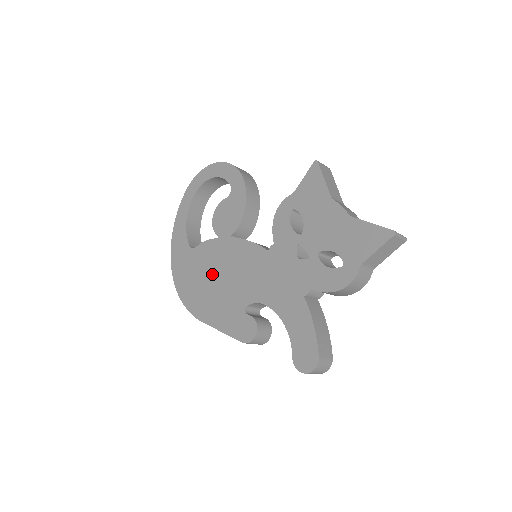
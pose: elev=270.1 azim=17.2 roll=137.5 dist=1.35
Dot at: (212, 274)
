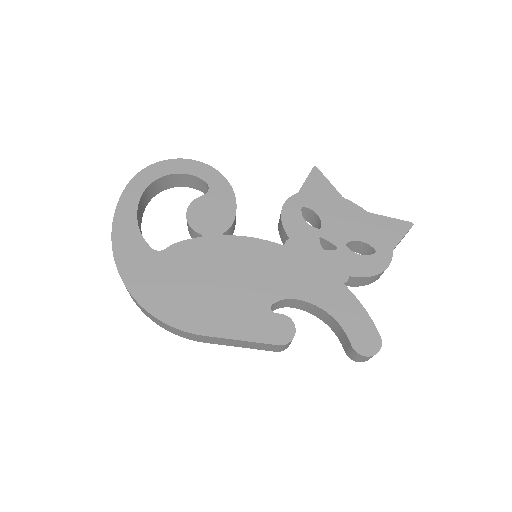
Dot at: (205, 277)
